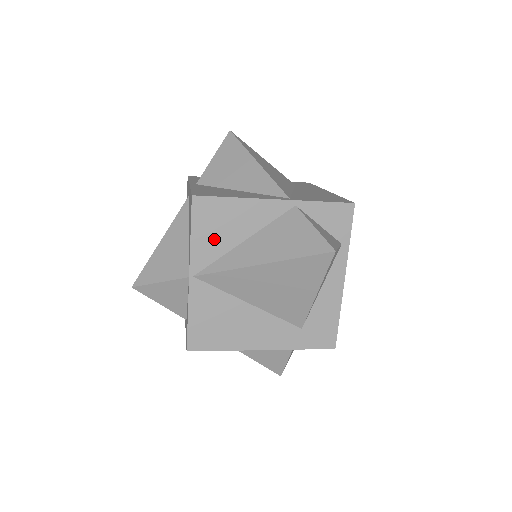
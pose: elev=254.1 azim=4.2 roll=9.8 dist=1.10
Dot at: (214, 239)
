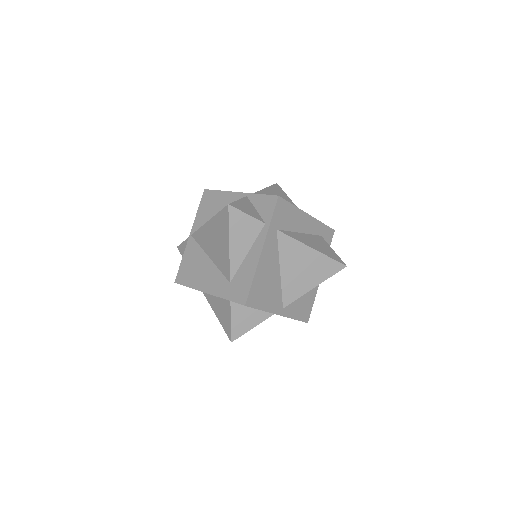
Dot at: (206, 214)
